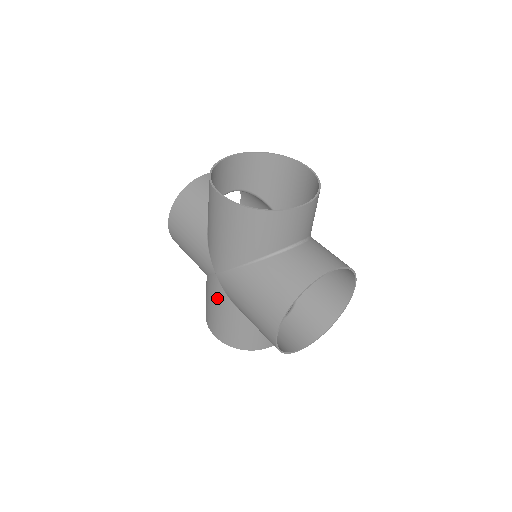
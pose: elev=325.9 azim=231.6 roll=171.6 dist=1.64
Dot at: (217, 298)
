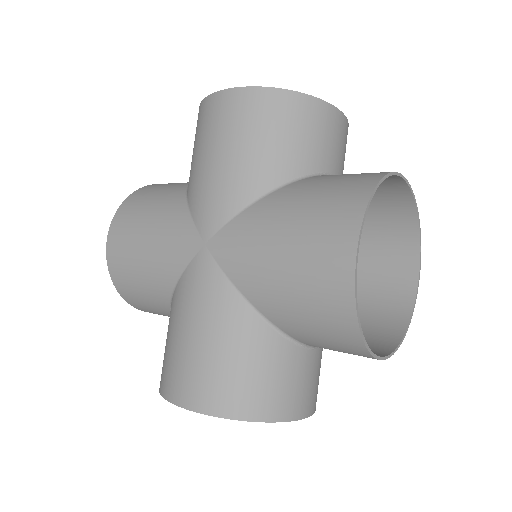
Dot at: (203, 298)
